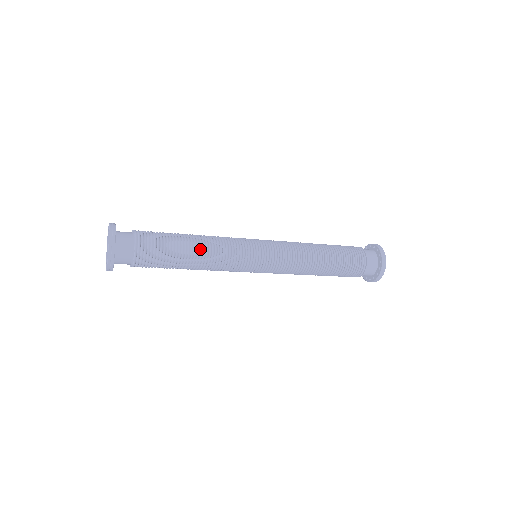
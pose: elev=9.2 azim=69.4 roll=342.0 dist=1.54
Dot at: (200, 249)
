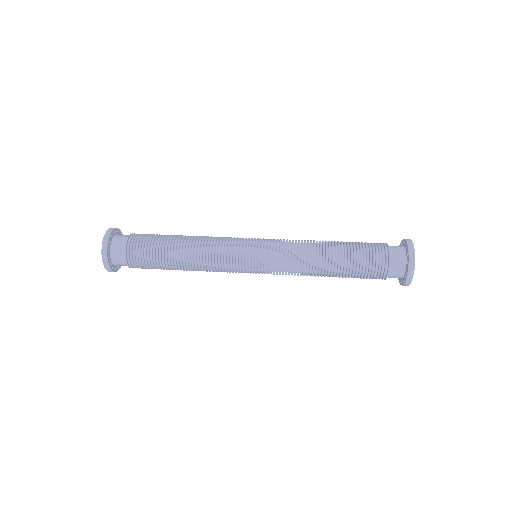
Dot at: (190, 269)
